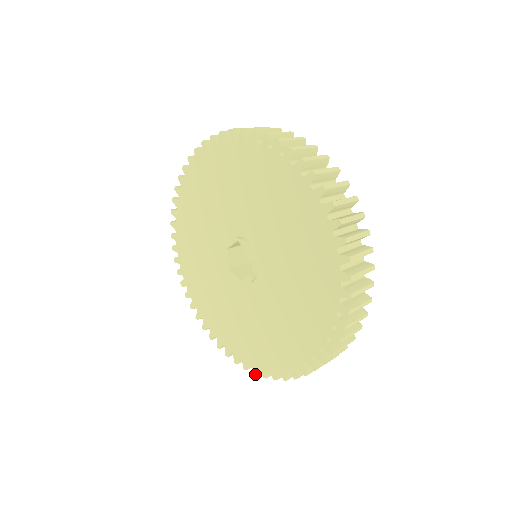
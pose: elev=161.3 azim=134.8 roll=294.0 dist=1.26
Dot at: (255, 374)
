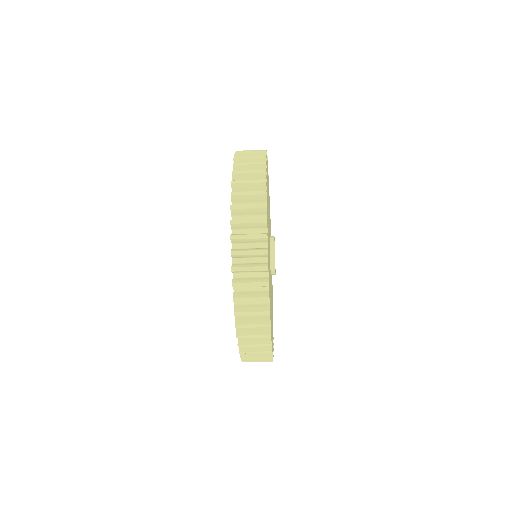
Dot at: (231, 252)
